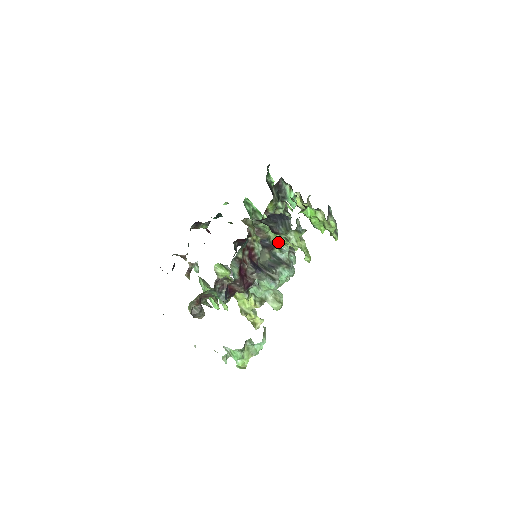
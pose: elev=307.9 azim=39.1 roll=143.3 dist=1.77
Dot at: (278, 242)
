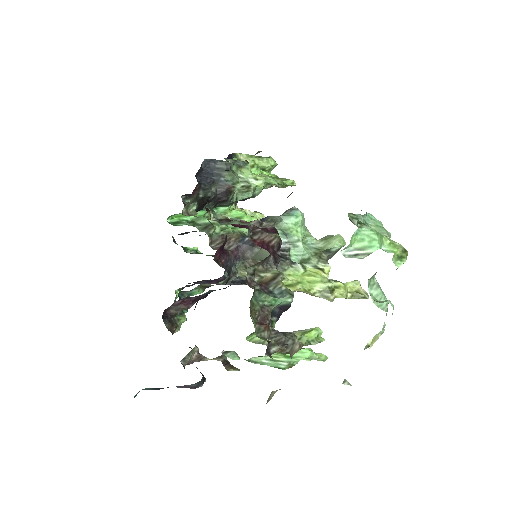
Dot at: occluded
